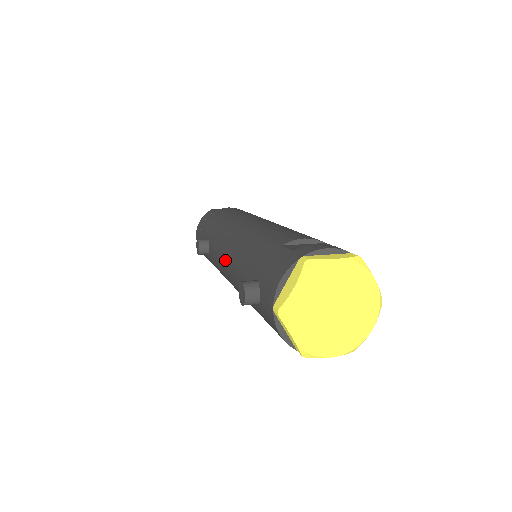
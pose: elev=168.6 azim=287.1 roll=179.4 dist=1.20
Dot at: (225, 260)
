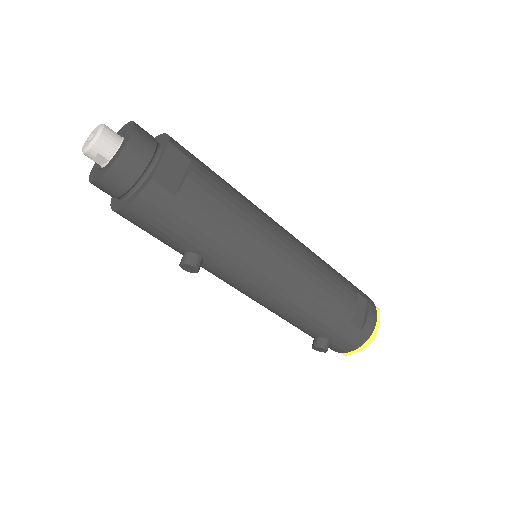
Dot at: (264, 302)
